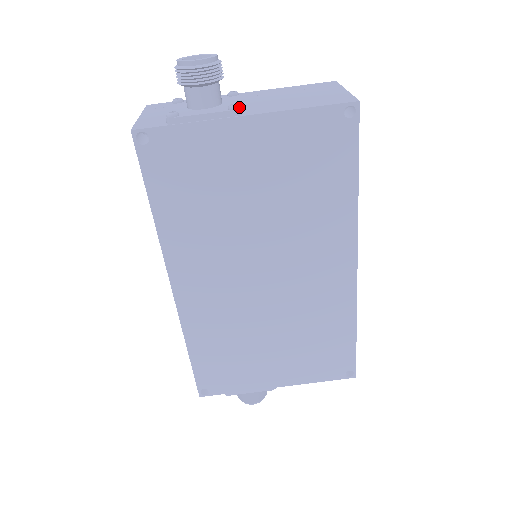
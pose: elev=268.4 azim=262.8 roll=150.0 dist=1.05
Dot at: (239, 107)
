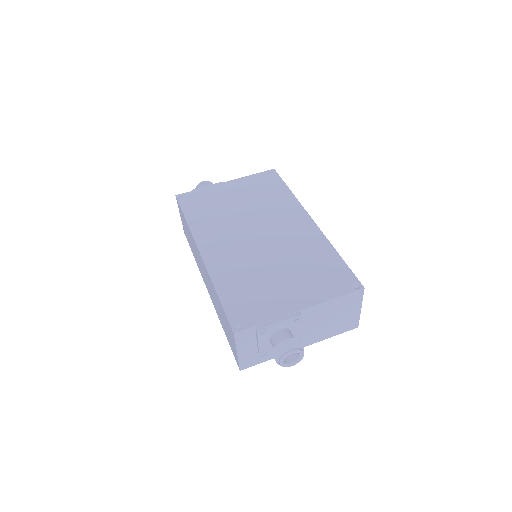
Dot at: (223, 182)
